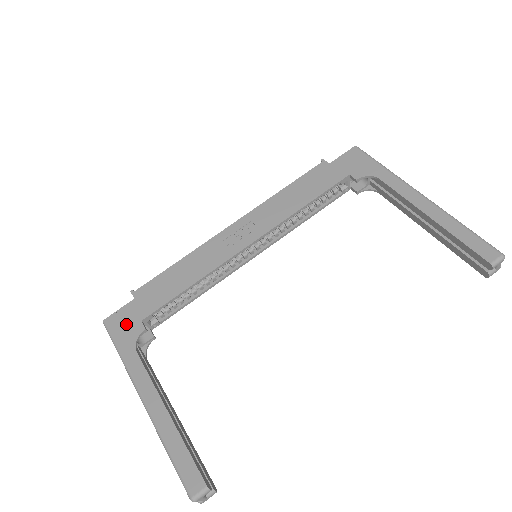
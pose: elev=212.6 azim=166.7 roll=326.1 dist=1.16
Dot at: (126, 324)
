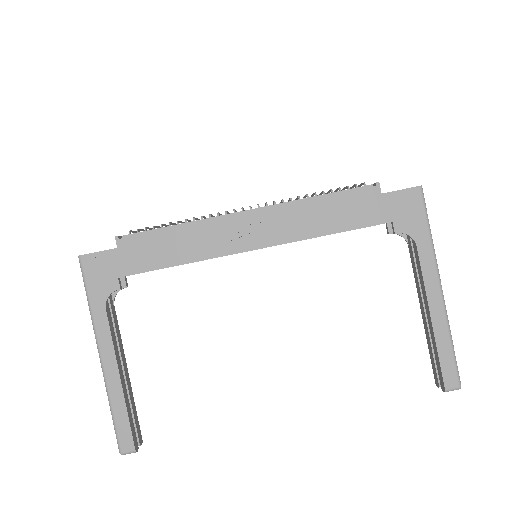
Dot at: (102, 273)
